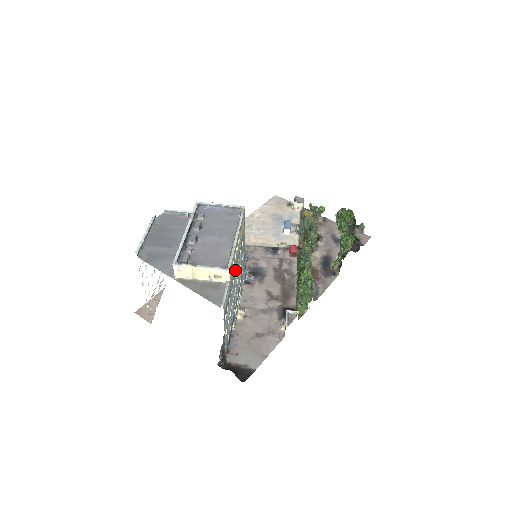
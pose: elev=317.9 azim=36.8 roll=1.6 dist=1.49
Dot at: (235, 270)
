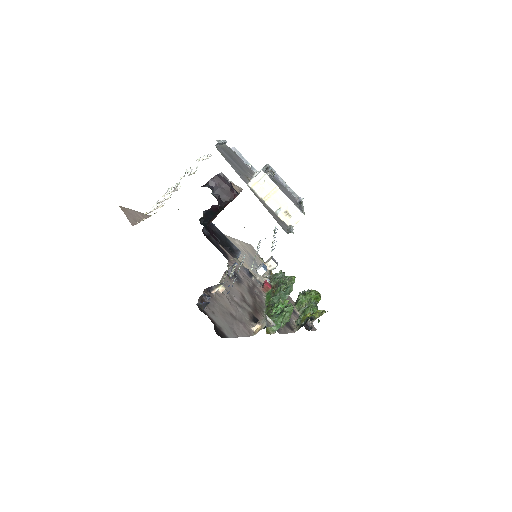
Dot at: occluded
